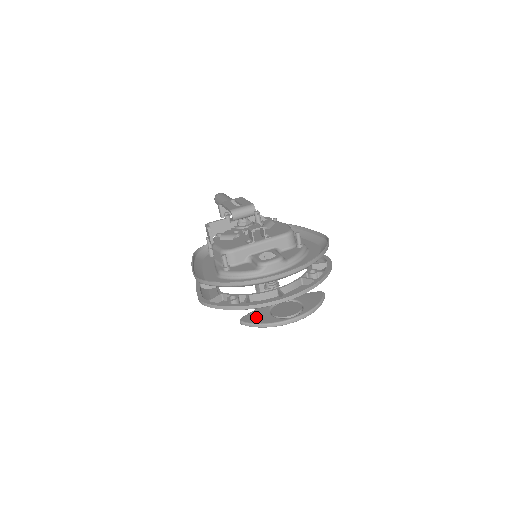
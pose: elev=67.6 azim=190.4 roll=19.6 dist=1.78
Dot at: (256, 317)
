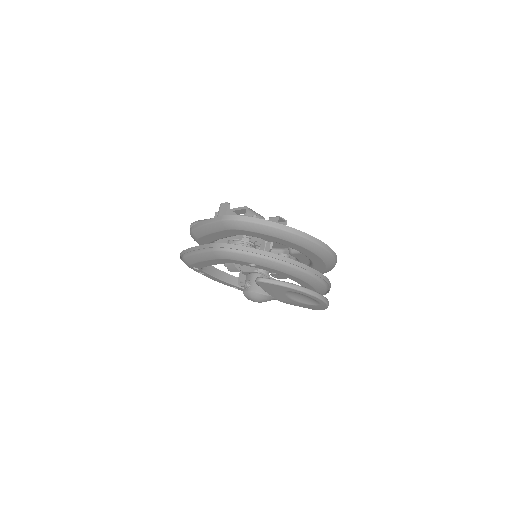
Dot at: occluded
